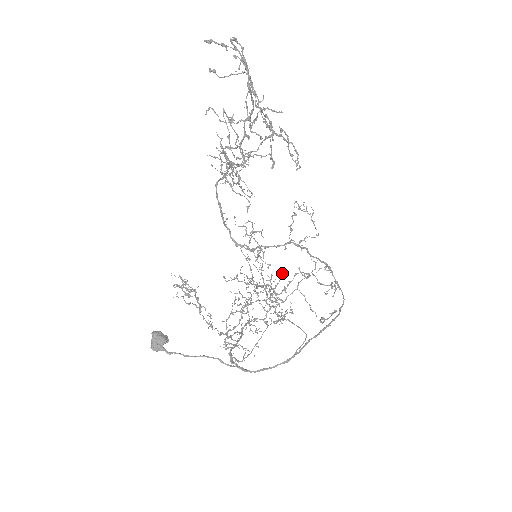
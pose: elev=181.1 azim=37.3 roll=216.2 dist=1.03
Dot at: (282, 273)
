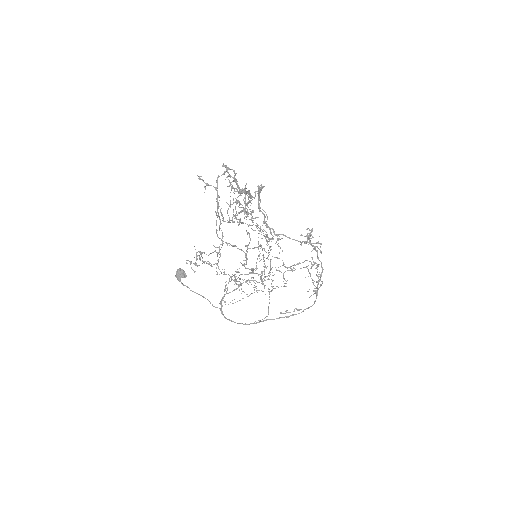
Dot at: (272, 272)
